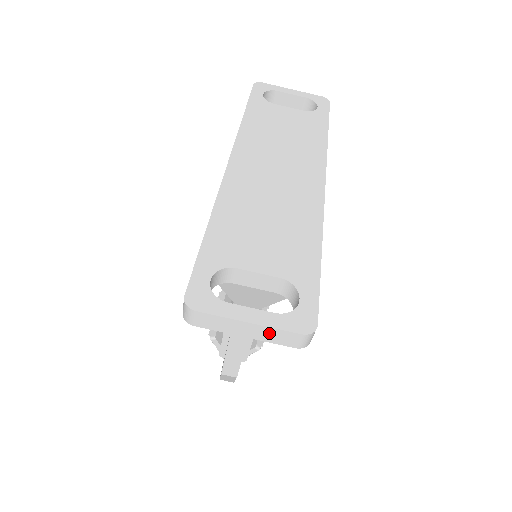
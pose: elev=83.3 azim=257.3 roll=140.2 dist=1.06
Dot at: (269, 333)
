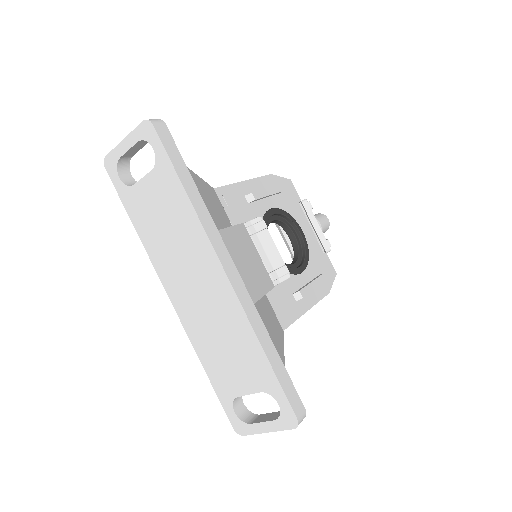
Dot at: occluded
